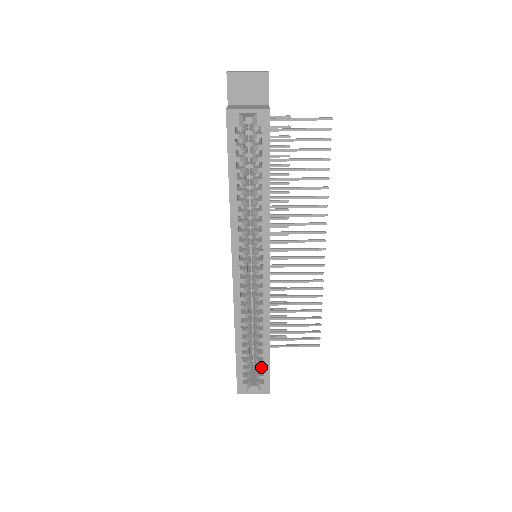
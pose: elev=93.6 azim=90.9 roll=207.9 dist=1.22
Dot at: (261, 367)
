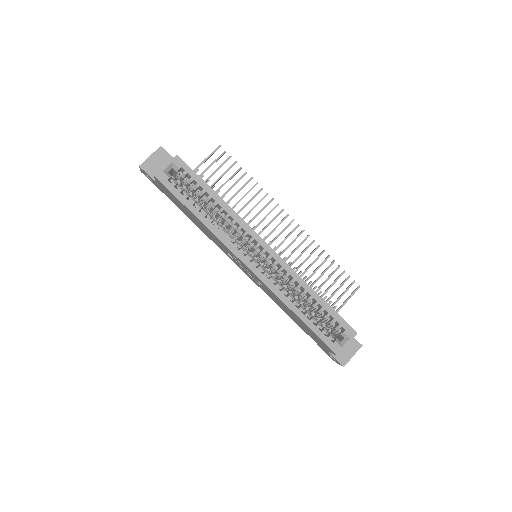
Dot at: (332, 319)
